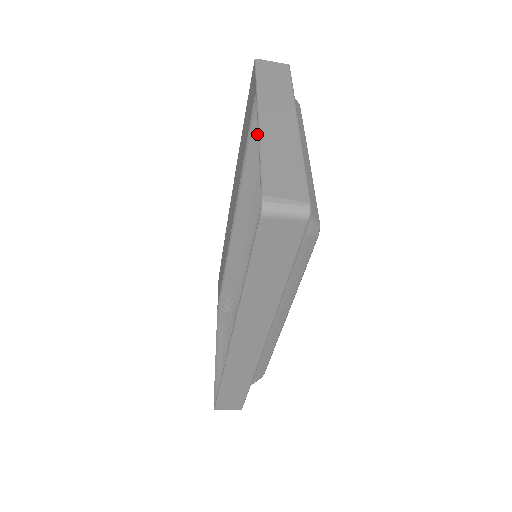
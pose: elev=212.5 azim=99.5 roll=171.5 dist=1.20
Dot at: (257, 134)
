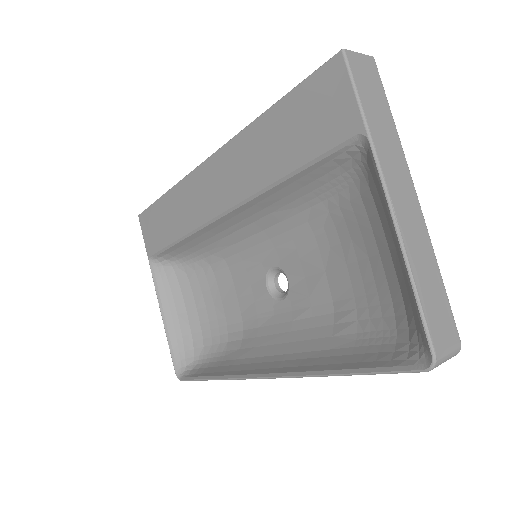
Dot at: (328, 164)
